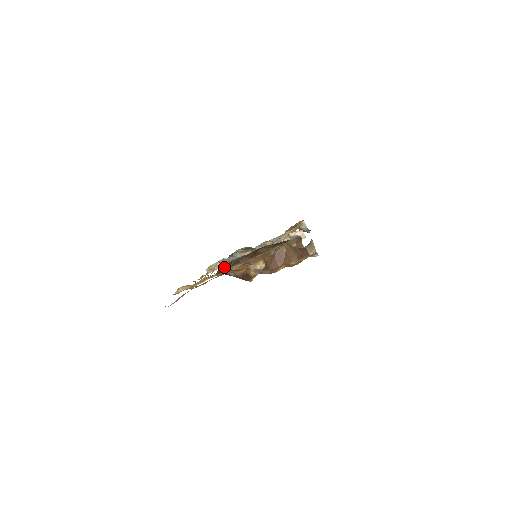
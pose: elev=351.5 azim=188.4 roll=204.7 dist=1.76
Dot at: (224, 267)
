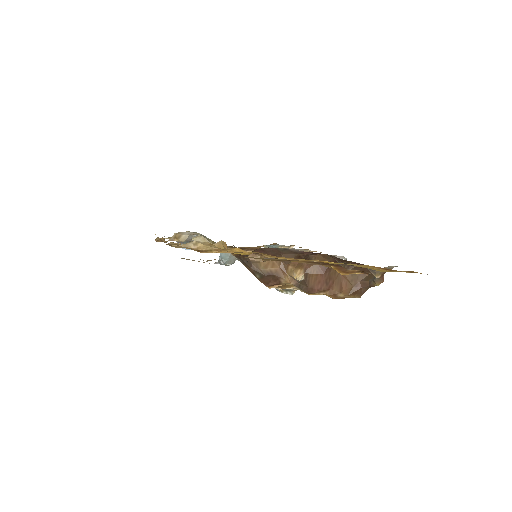
Dot at: occluded
